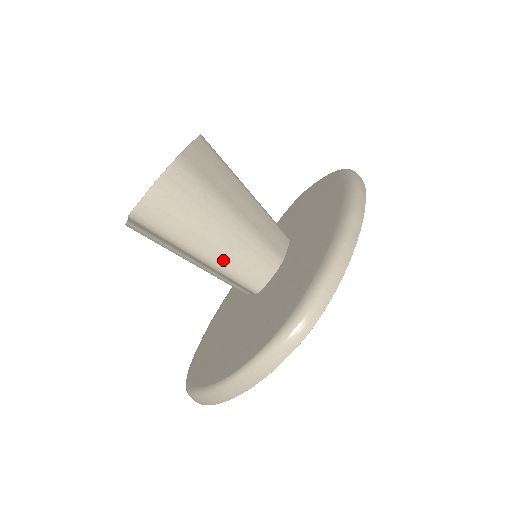
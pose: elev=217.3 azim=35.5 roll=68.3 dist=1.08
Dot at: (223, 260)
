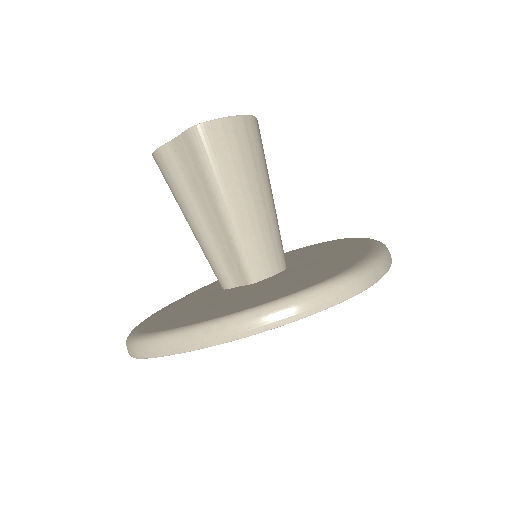
Dot at: (245, 227)
